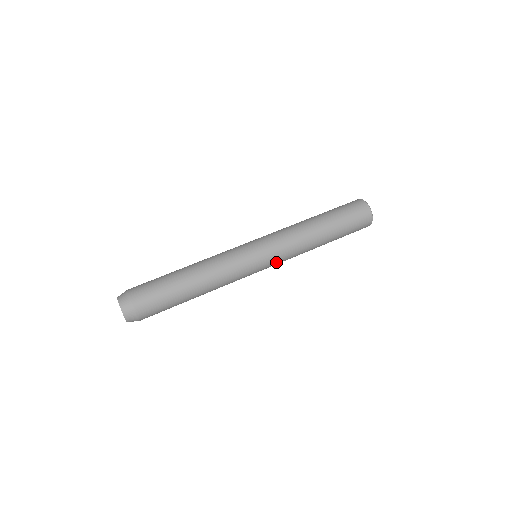
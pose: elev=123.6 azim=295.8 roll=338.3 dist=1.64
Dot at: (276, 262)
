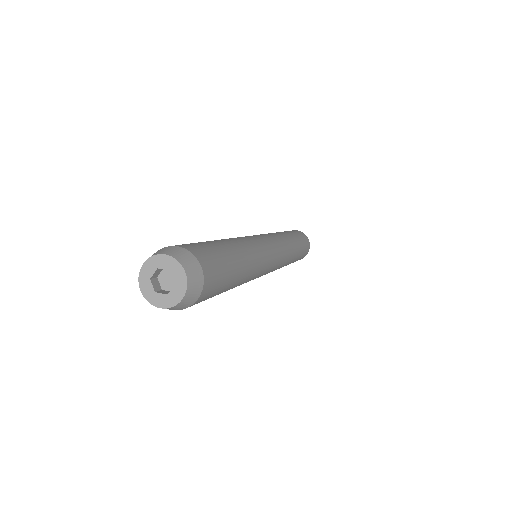
Dot at: (275, 242)
